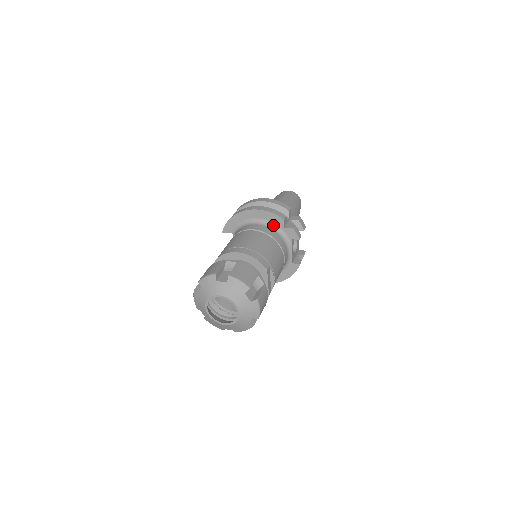
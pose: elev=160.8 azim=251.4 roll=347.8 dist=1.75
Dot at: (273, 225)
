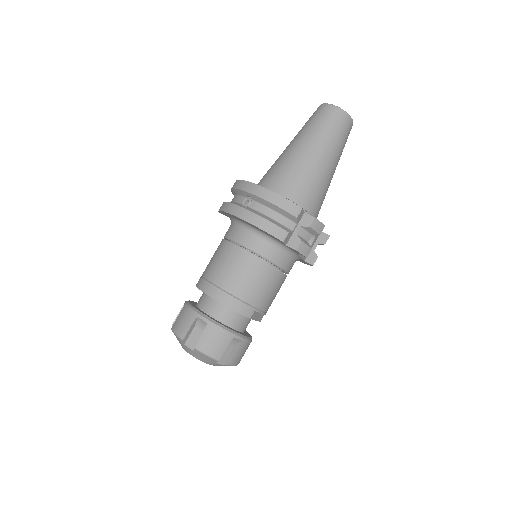
Dot at: (272, 239)
